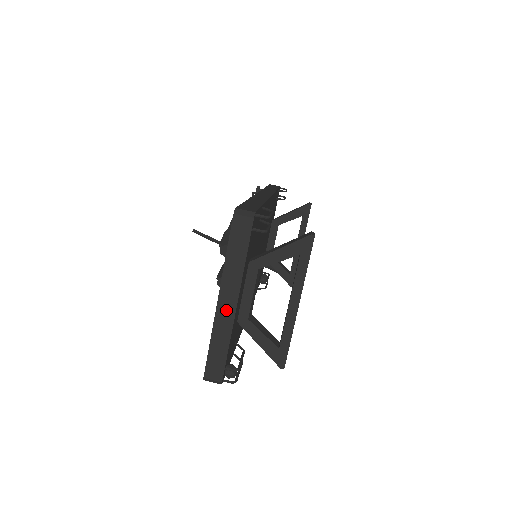
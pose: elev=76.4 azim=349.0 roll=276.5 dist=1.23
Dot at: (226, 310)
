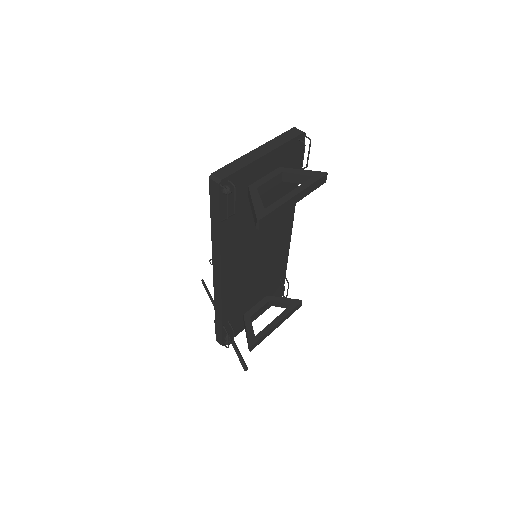
Dot at: (257, 154)
